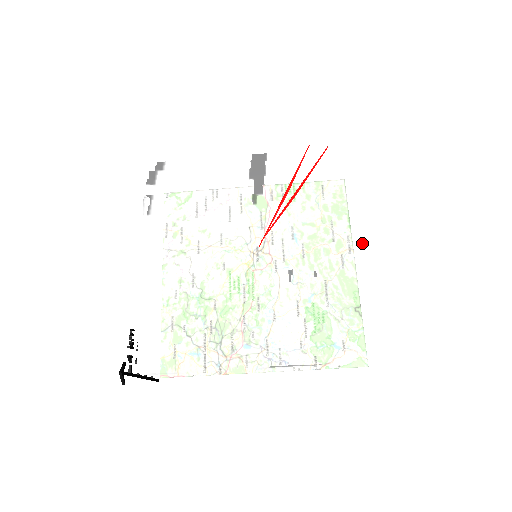
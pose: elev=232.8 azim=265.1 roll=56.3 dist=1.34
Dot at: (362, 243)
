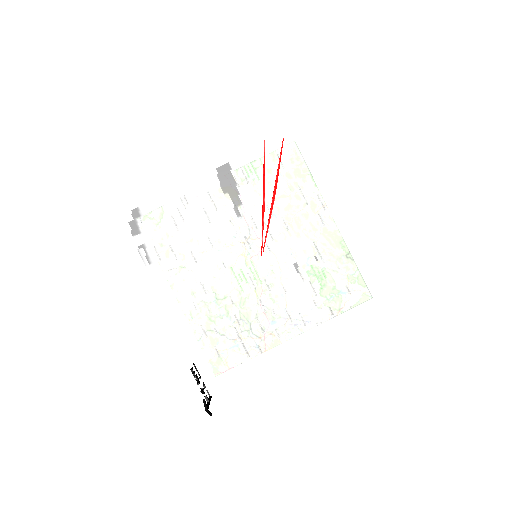
Dot at: (344, 216)
